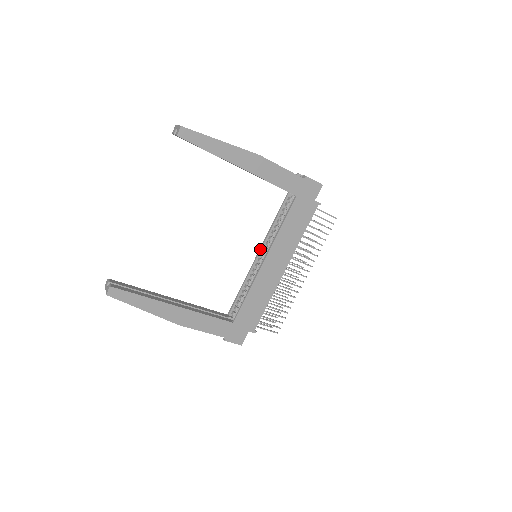
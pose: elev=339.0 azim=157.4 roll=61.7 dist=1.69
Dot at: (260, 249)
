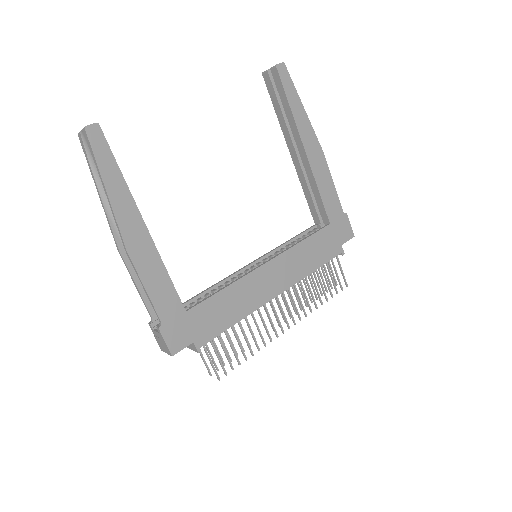
Dot at: (260, 257)
